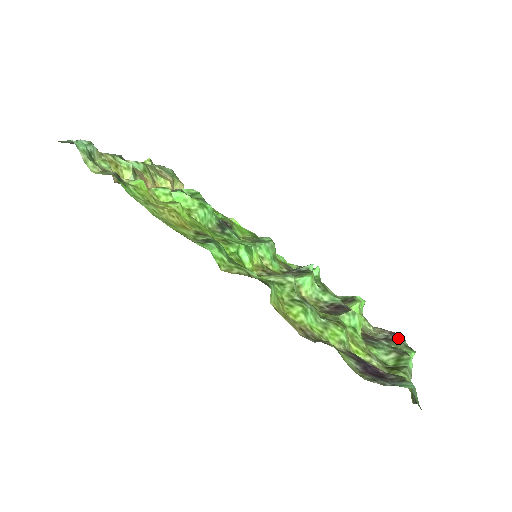
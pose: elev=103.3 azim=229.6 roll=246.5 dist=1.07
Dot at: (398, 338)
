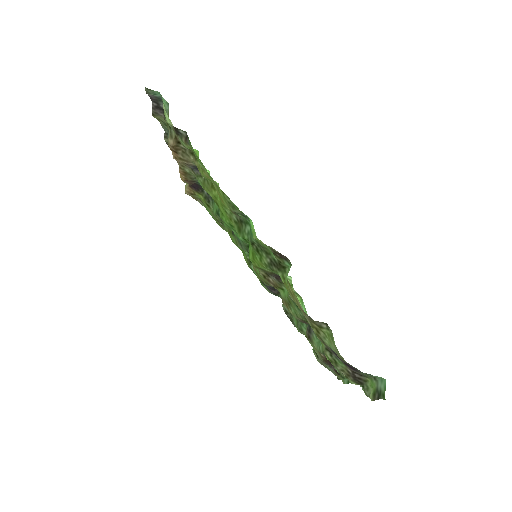
Dot at: occluded
